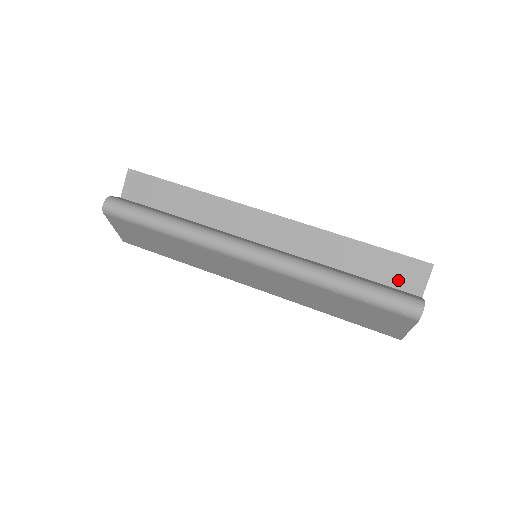
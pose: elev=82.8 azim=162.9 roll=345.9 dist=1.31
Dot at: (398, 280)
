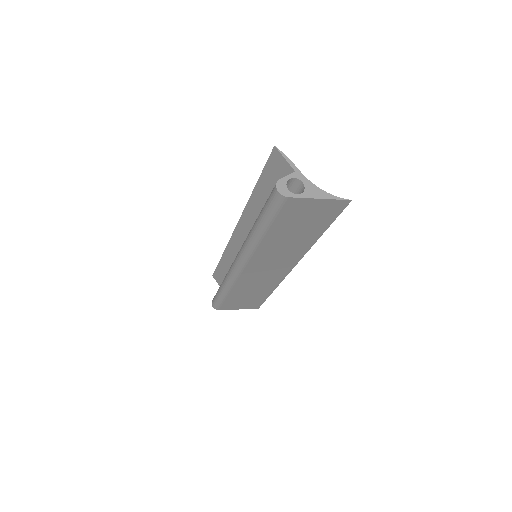
Dot at: occluded
